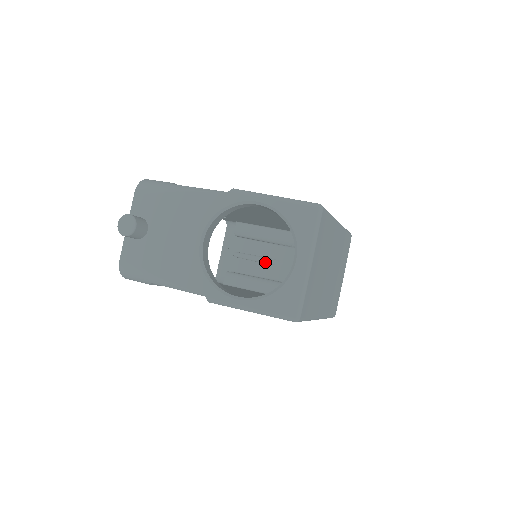
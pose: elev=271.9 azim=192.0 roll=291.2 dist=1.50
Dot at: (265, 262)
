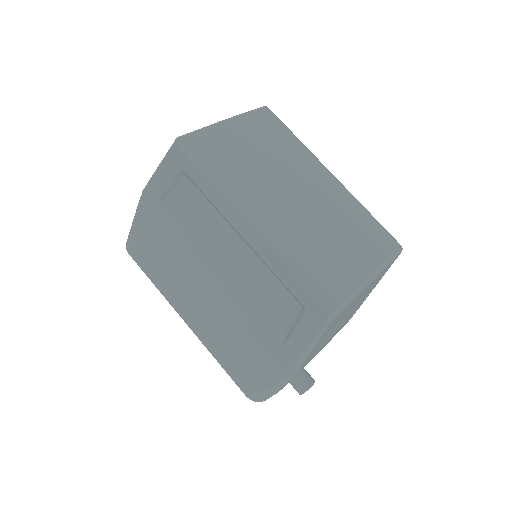
Dot at: occluded
